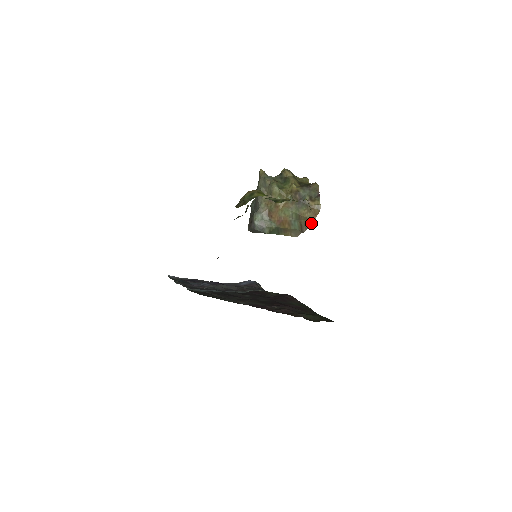
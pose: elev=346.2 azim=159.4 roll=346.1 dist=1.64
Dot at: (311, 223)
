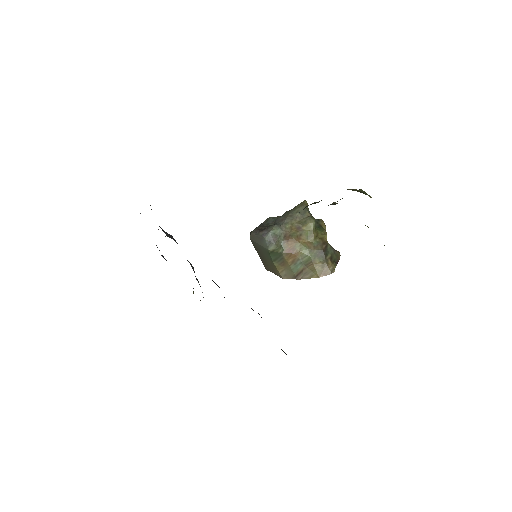
Dot at: (313, 277)
